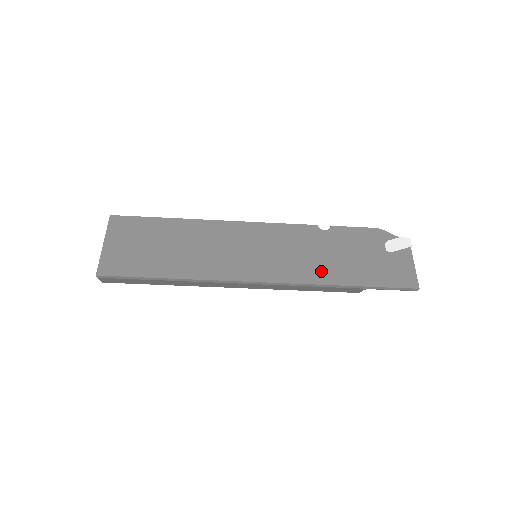
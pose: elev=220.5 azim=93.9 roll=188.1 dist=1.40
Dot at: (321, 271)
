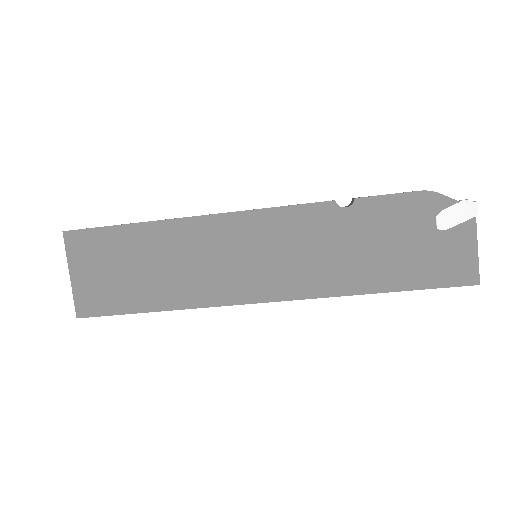
Dot at: (342, 276)
